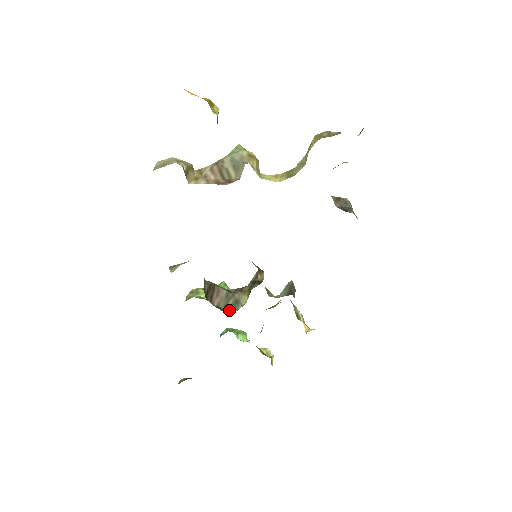
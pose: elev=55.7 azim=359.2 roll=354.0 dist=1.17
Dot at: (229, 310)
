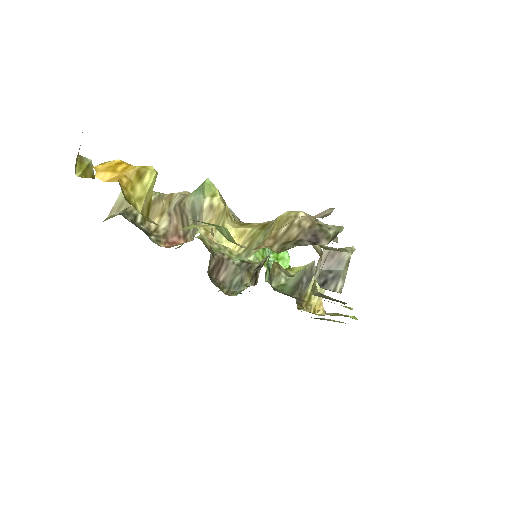
Dot at: (232, 288)
